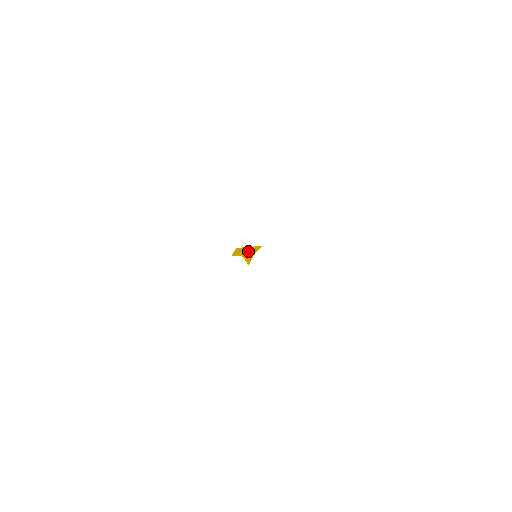
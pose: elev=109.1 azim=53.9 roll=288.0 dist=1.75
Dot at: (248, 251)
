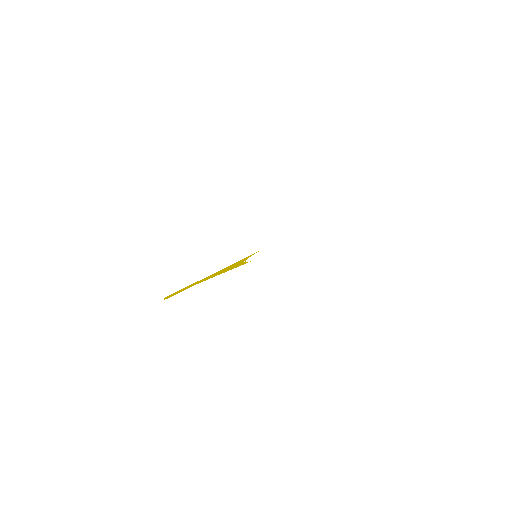
Dot at: (214, 274)
